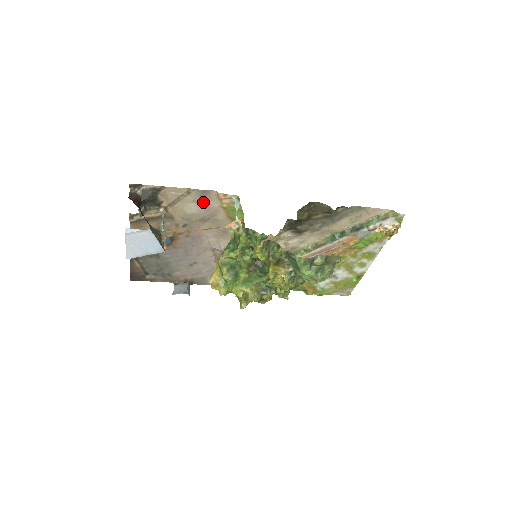
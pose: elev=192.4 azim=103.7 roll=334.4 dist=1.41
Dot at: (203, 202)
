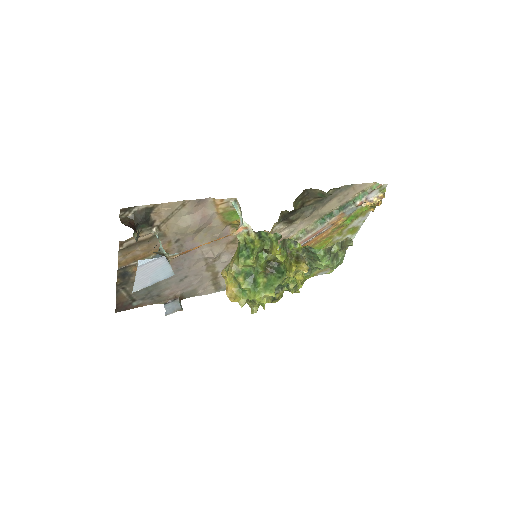
Dot at: (198, 212)
